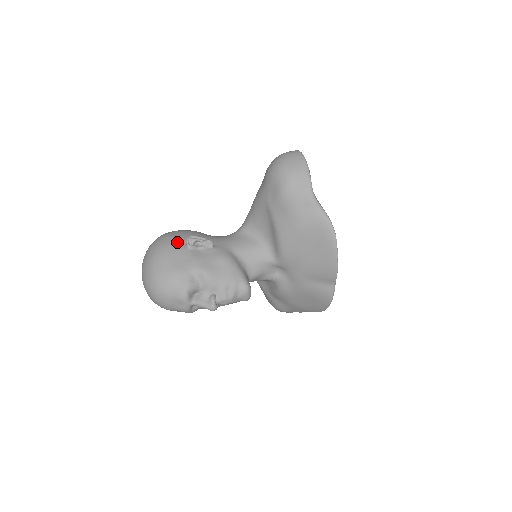
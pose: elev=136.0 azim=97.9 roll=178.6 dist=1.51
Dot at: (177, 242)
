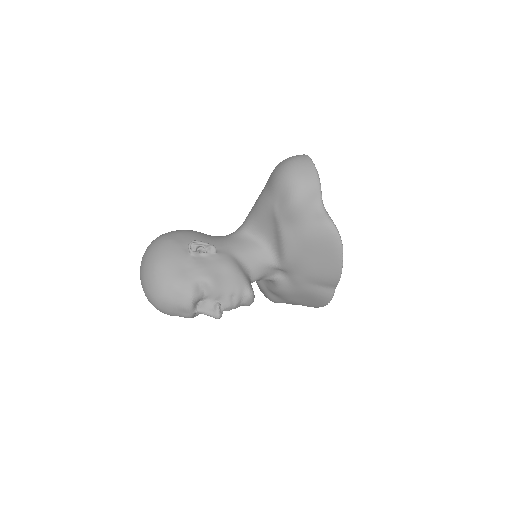
Dot at: (179, 247)
